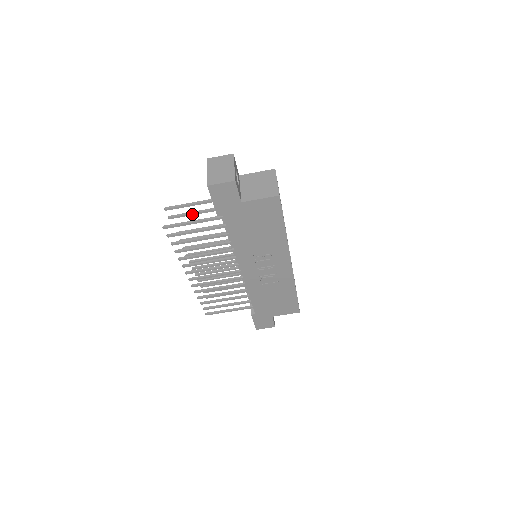
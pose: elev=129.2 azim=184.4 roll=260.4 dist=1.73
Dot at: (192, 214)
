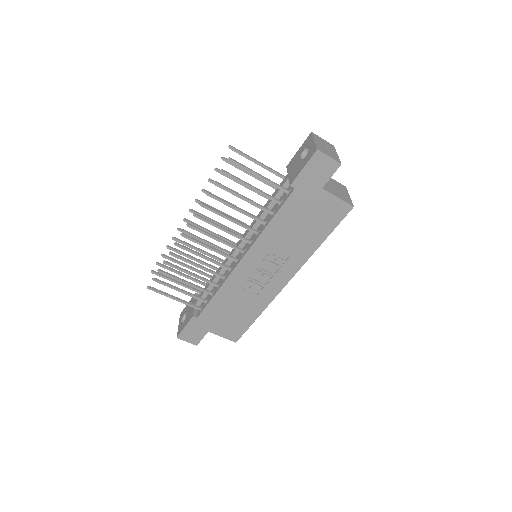
Dot at: (246, 171)
